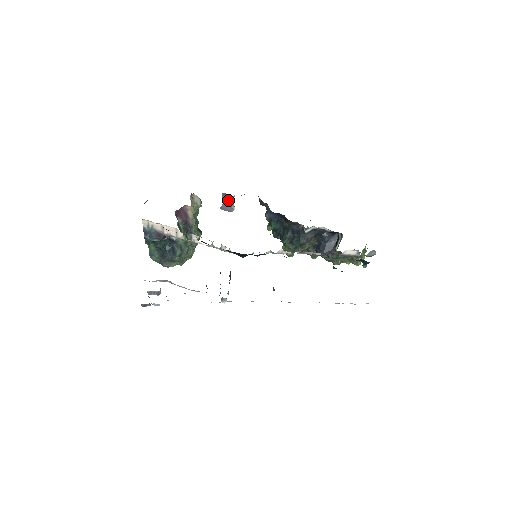
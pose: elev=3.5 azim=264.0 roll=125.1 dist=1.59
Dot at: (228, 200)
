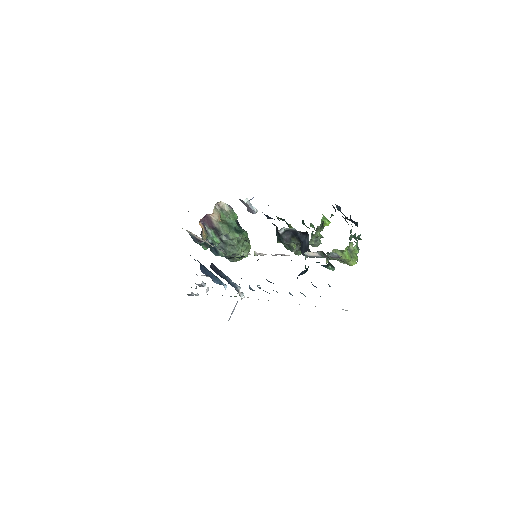
Dot at: (245, 204)
